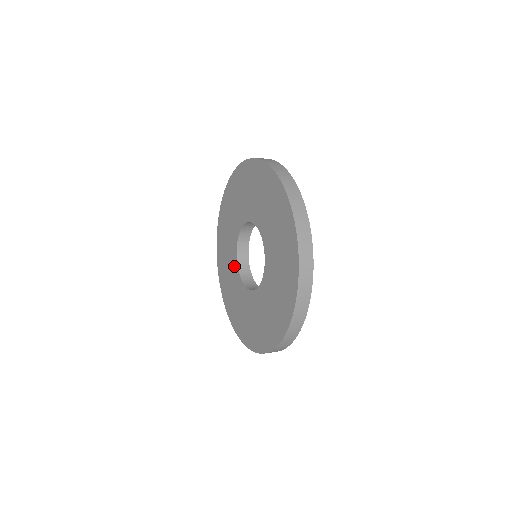
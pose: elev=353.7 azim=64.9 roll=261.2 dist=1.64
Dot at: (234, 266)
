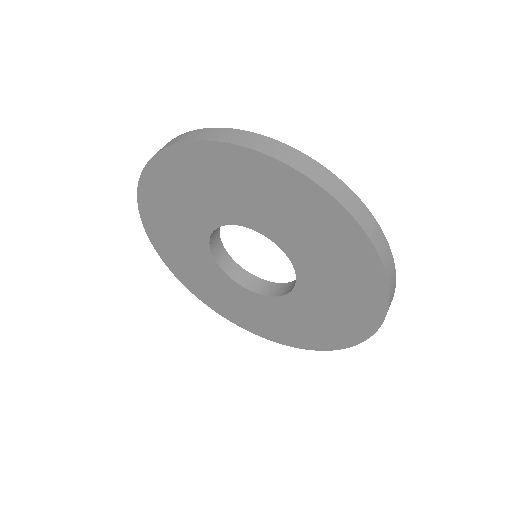
Dot at: (201, 226)
